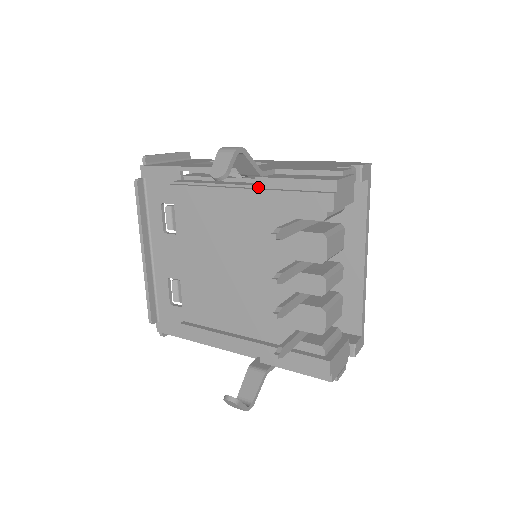
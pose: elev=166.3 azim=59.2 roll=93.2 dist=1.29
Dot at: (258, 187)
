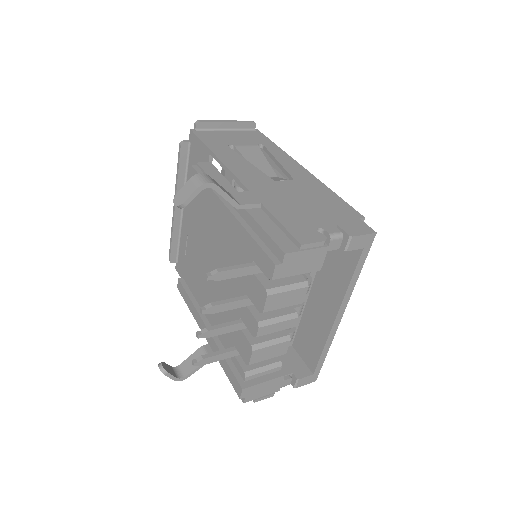
Dot at: (240, 214)
